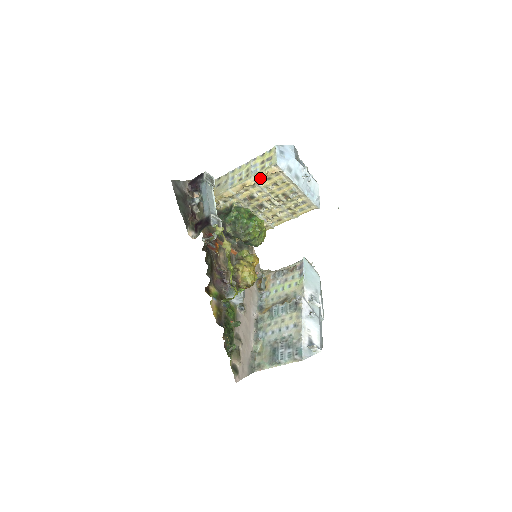
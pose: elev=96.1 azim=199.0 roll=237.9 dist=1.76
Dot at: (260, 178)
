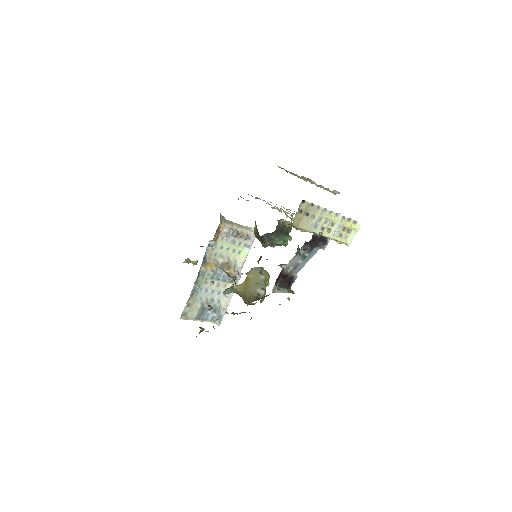
Dot at: occluded
